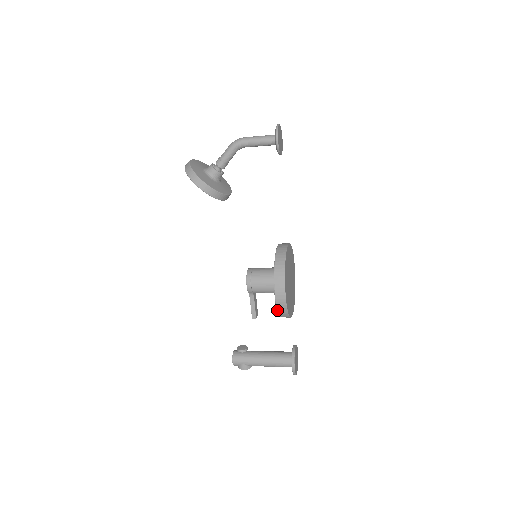
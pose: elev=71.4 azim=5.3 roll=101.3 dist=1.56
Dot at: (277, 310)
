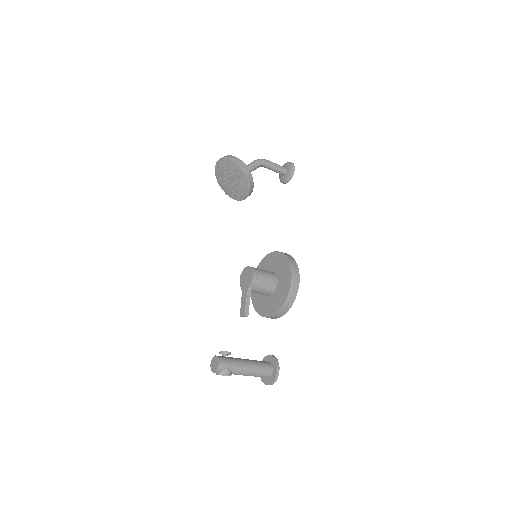
Dot at: (288, 297)
